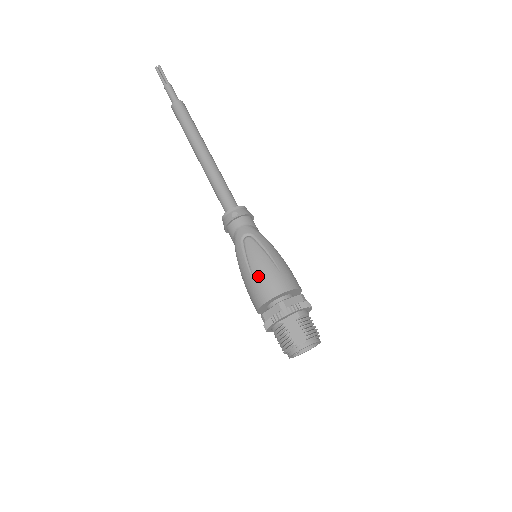
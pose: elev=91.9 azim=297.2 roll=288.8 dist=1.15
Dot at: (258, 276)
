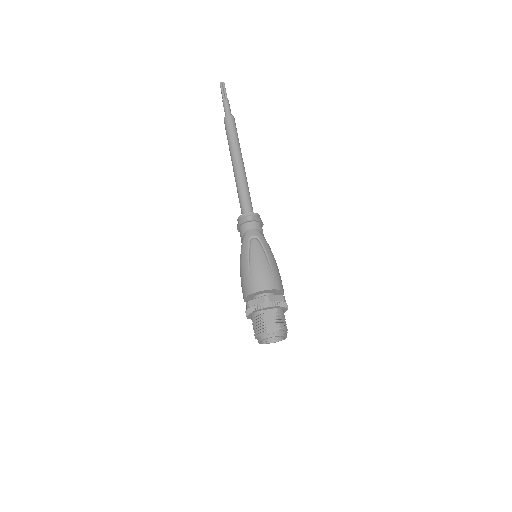
Dot at: (254, 271)
